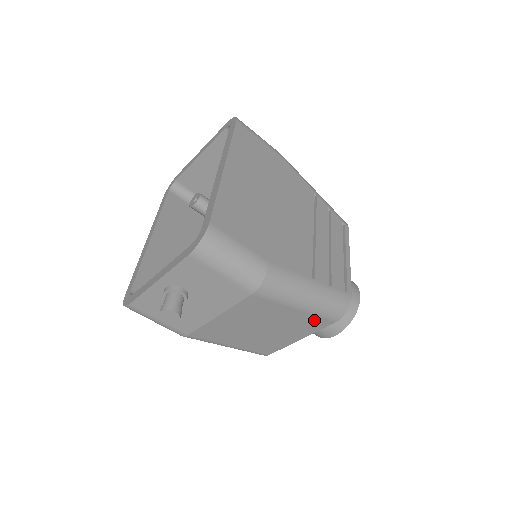
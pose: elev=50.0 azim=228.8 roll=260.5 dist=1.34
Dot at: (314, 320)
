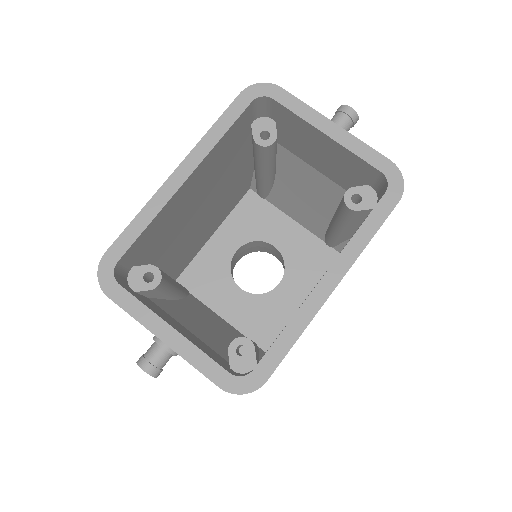
Dot at: occluded
